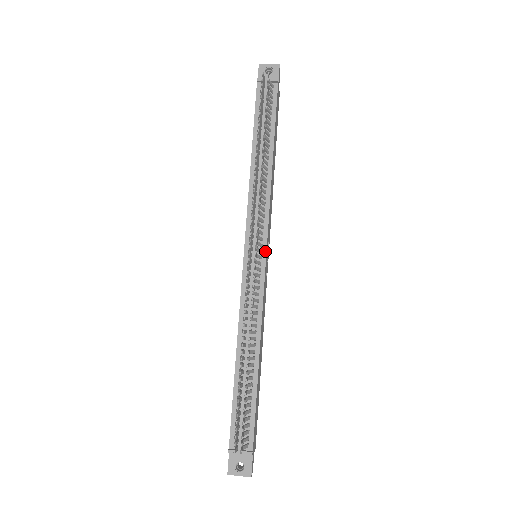
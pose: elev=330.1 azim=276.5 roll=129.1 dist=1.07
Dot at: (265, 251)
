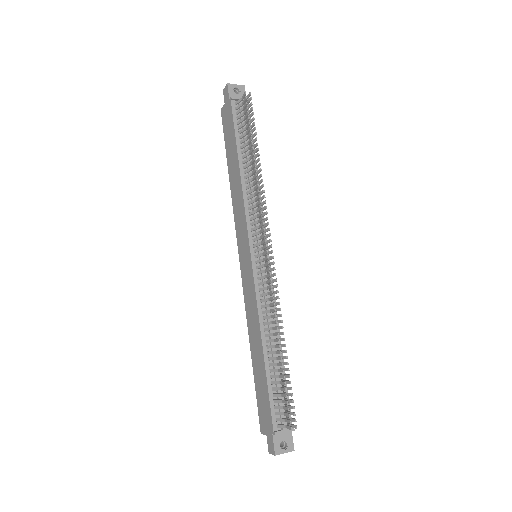
Dot at: occluded
